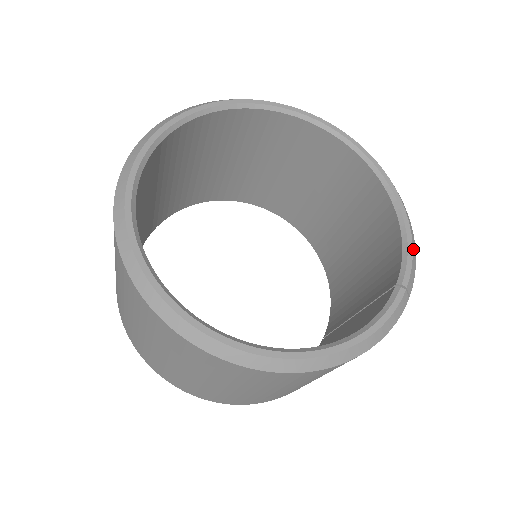
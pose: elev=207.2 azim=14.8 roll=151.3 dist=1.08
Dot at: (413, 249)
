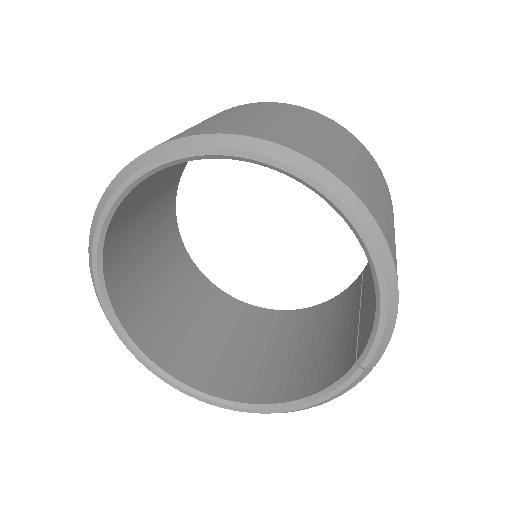
Dot at: (386, 329)
